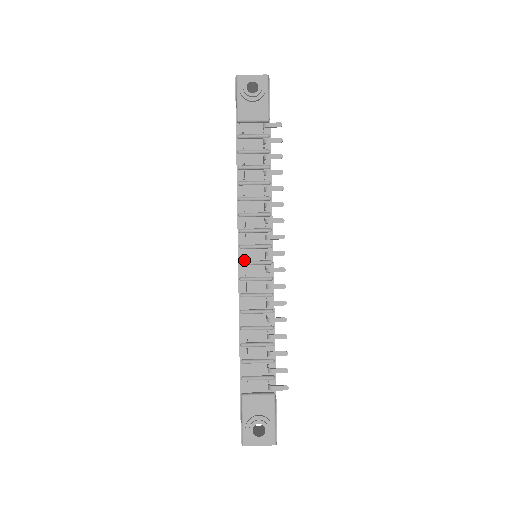
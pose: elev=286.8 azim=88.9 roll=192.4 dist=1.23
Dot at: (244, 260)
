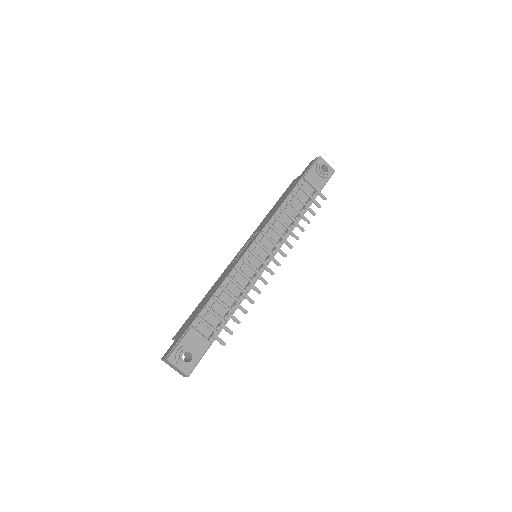
Dot at: (253, 250)
